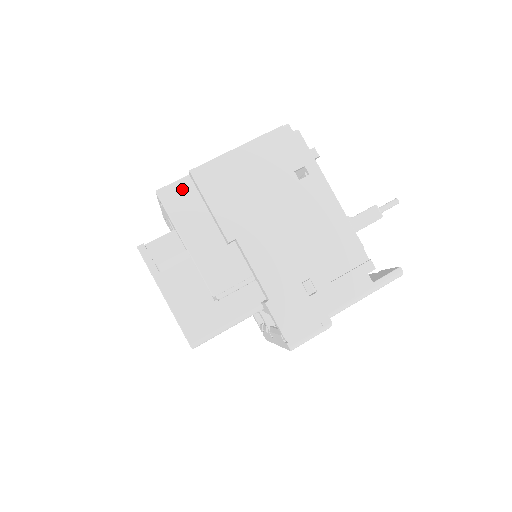
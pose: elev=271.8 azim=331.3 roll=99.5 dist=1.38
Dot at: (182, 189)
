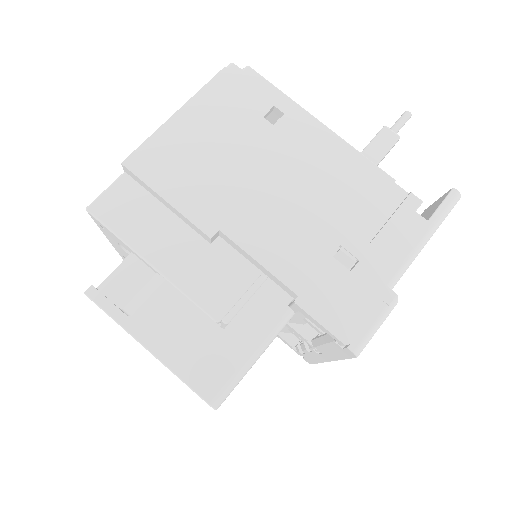
Dot at: (121, 193)
